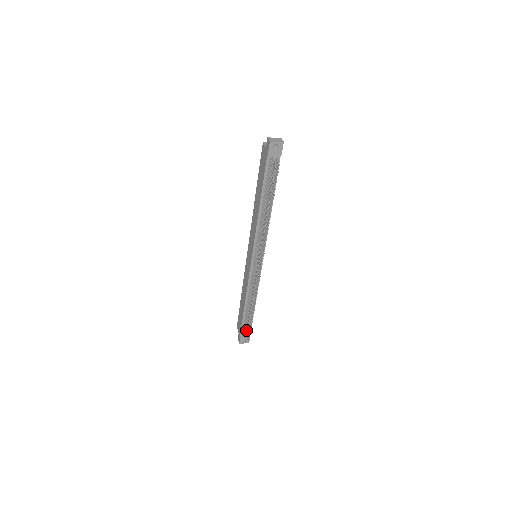
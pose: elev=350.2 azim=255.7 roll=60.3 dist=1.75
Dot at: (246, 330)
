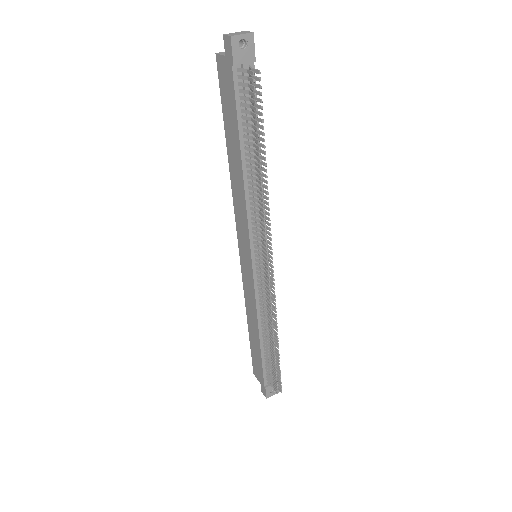
Dot at: (272, 375)
